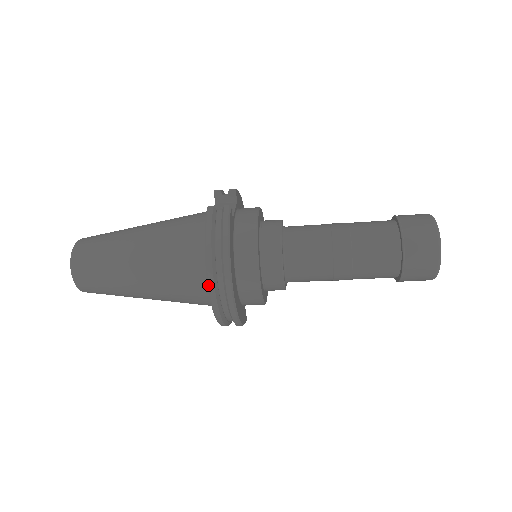
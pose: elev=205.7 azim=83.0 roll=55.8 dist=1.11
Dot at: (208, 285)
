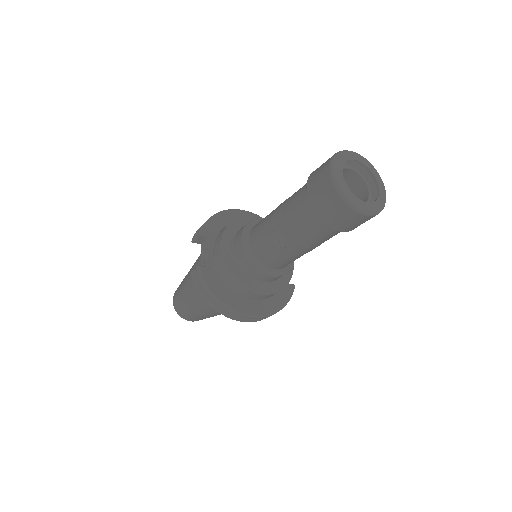
Dot at: (232, 319)
